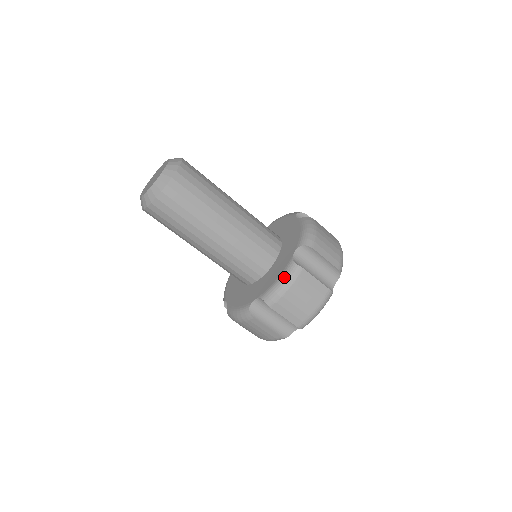
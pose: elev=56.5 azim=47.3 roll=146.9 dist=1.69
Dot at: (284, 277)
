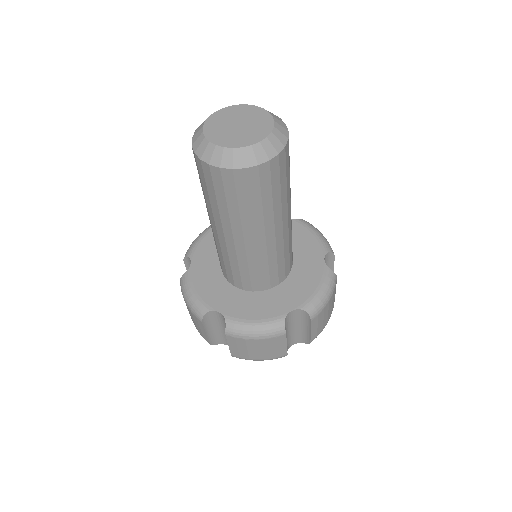
Dot at: (263, 327)
